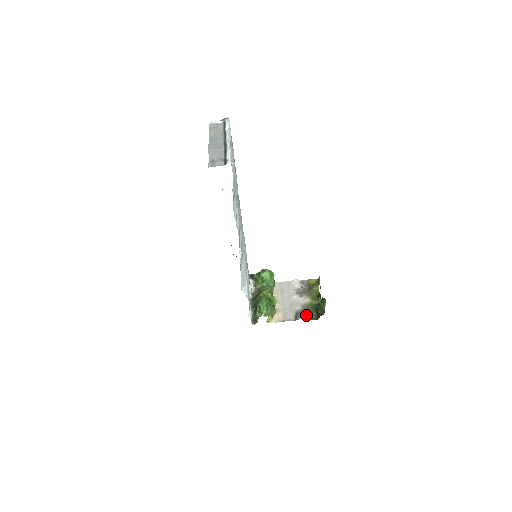
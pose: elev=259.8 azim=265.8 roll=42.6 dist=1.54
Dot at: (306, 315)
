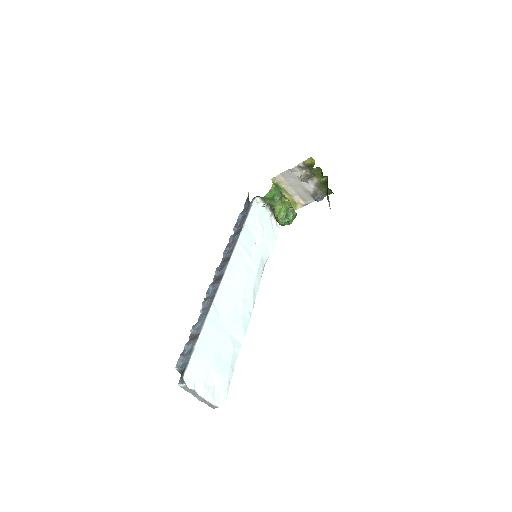
Dot at: (322, 194)
